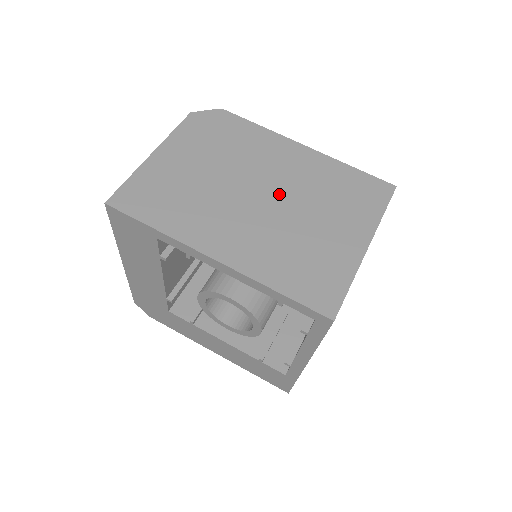
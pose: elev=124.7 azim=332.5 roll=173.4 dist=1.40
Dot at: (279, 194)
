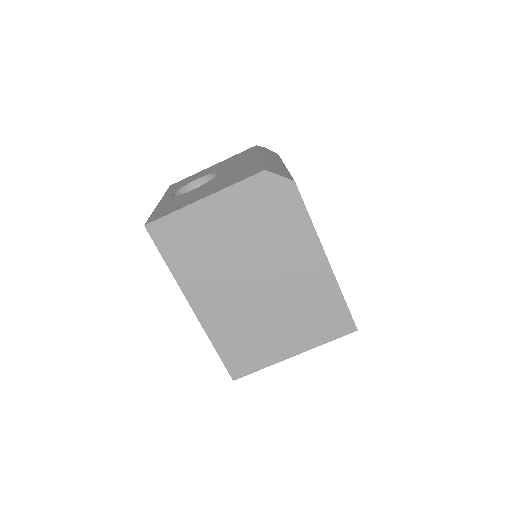
Dot at: (271, 289)
